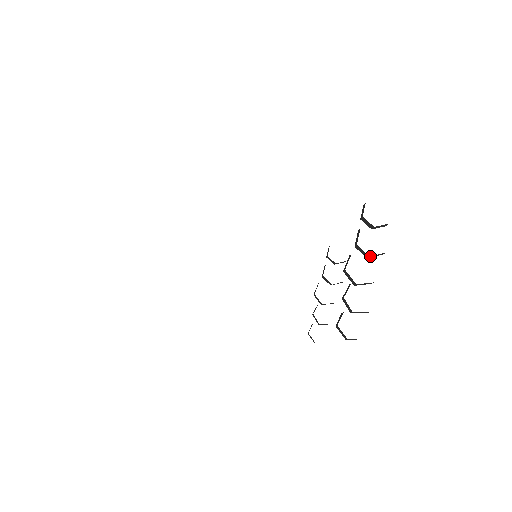
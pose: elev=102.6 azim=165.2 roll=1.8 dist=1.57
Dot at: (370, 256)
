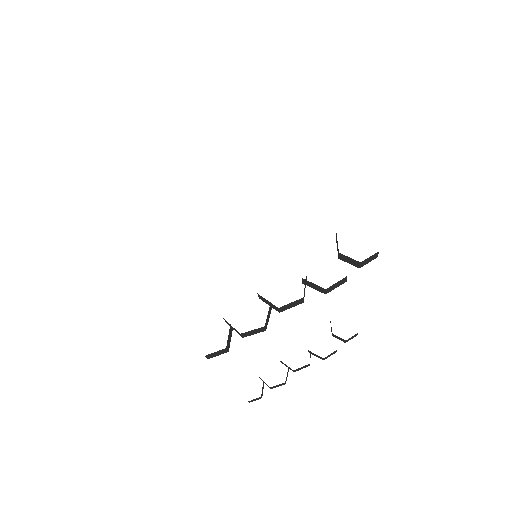
Dot at: occluded
